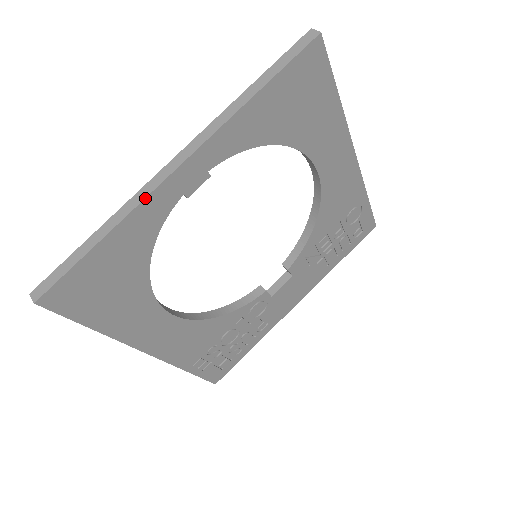
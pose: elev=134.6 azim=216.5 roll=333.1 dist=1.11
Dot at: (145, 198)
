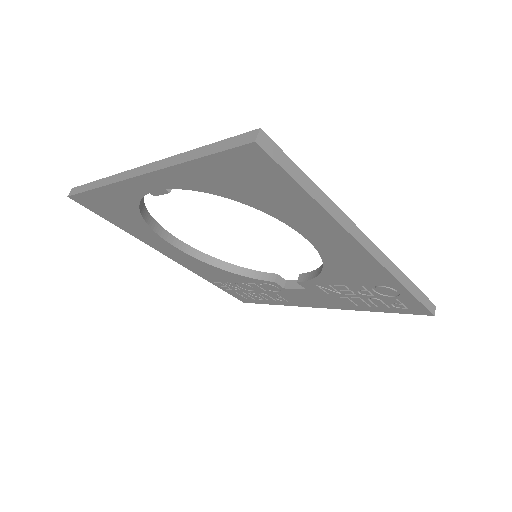
Dot at: (116, 182)
